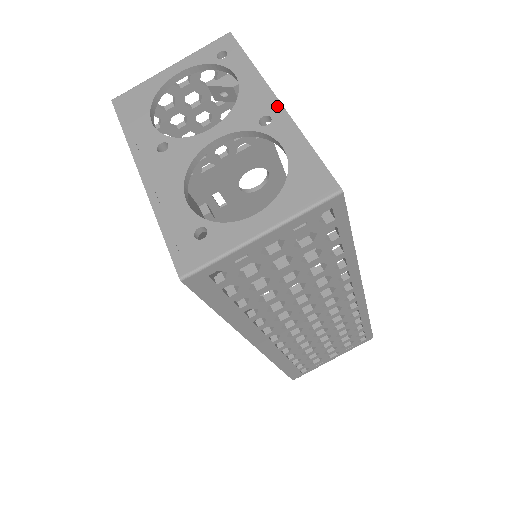
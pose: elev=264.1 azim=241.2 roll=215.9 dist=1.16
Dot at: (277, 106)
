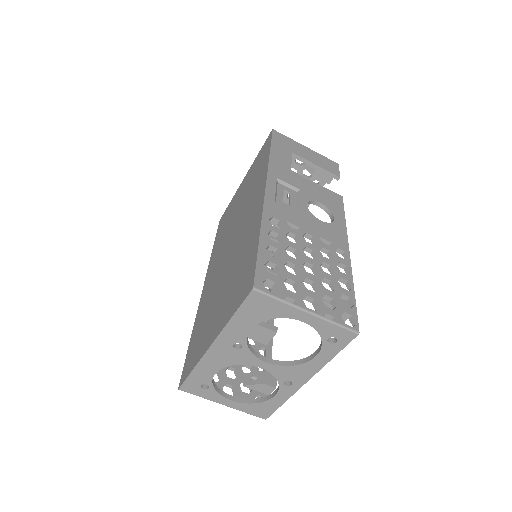
Dot at: (301, 384)
